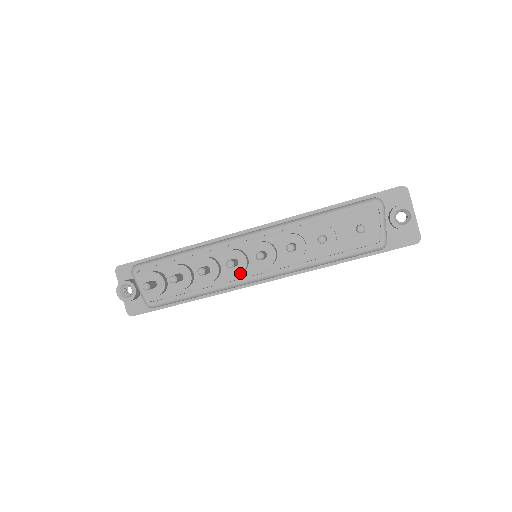
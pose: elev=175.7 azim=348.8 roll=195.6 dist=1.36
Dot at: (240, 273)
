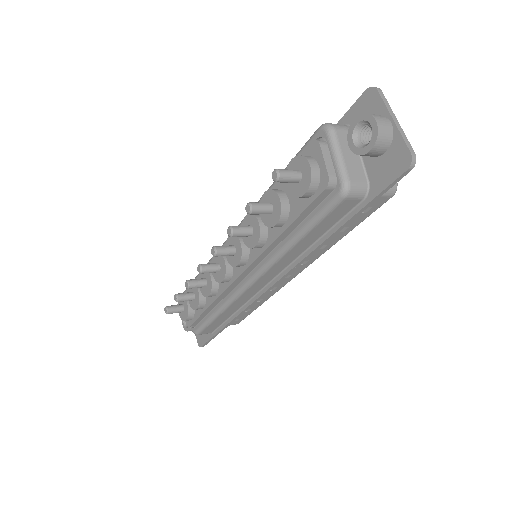
Dot at: (223, 279)
